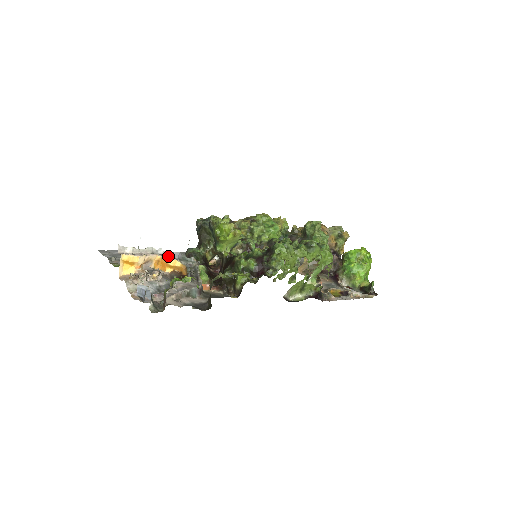
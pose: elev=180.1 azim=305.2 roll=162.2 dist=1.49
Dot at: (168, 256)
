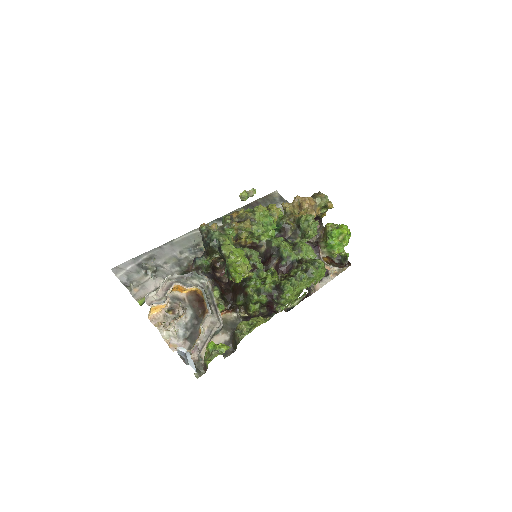
Dot at: (182, 277)
